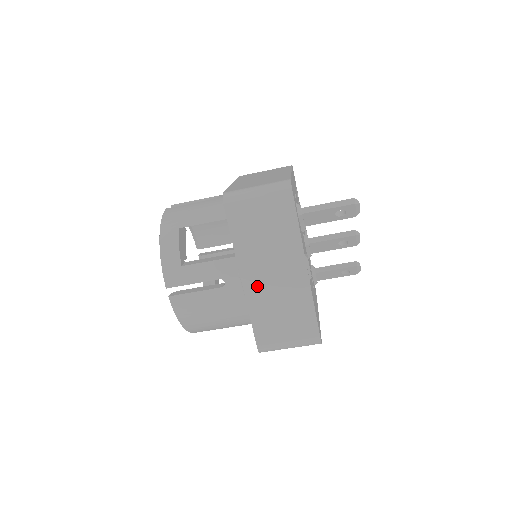
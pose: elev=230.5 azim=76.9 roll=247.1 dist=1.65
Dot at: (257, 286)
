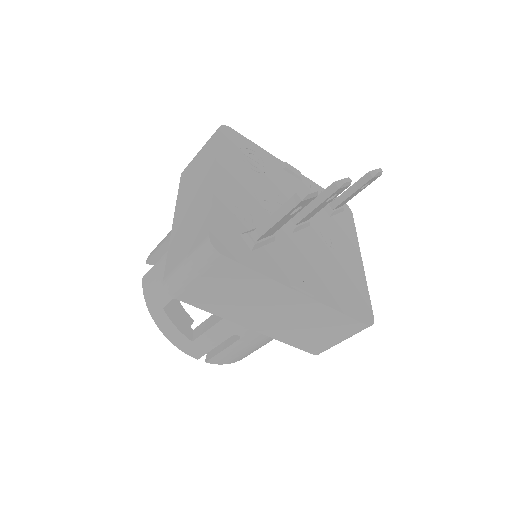
Dot at: (268, 326)
